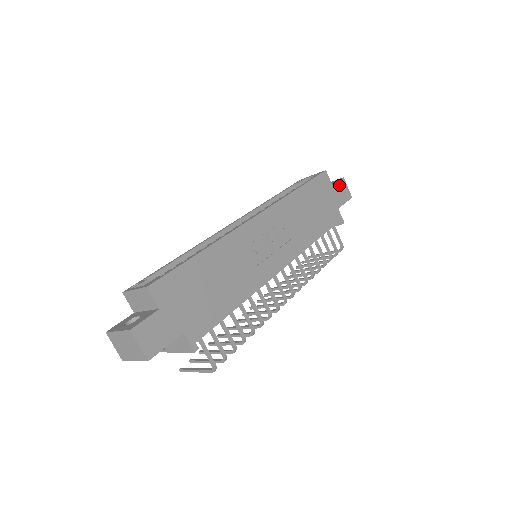
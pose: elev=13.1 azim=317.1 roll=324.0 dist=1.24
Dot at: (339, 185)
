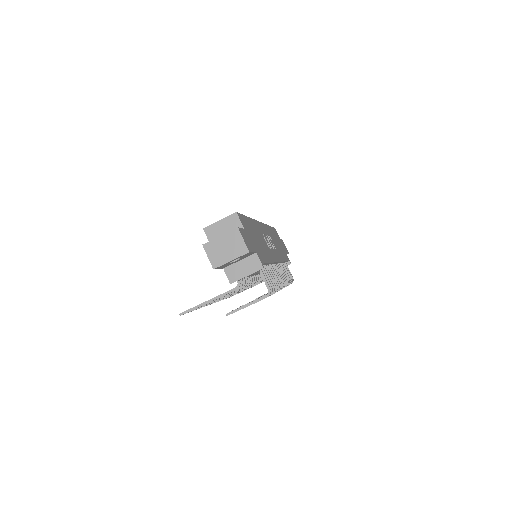
Dot at: (282, 242)
